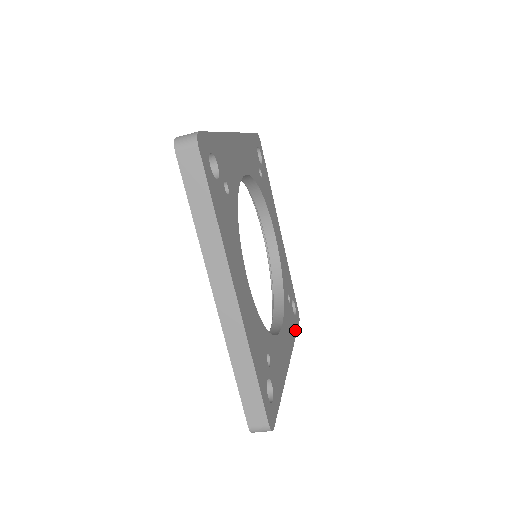
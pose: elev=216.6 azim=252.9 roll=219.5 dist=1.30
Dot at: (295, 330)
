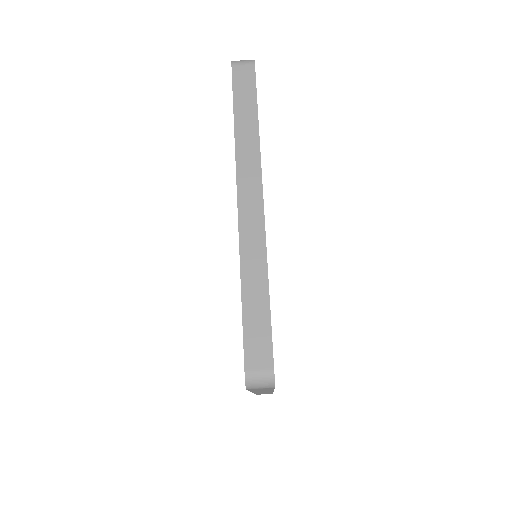
Dot at: occluded
